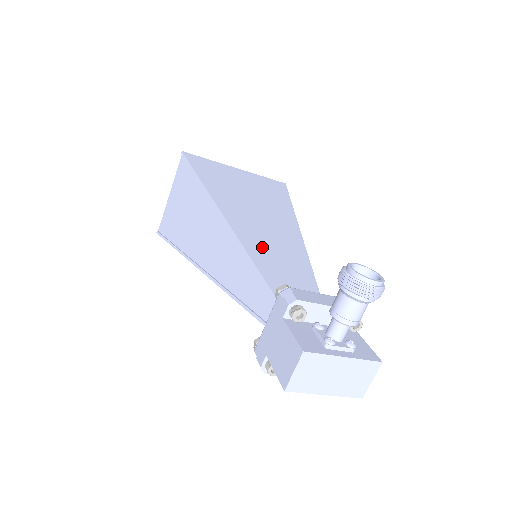
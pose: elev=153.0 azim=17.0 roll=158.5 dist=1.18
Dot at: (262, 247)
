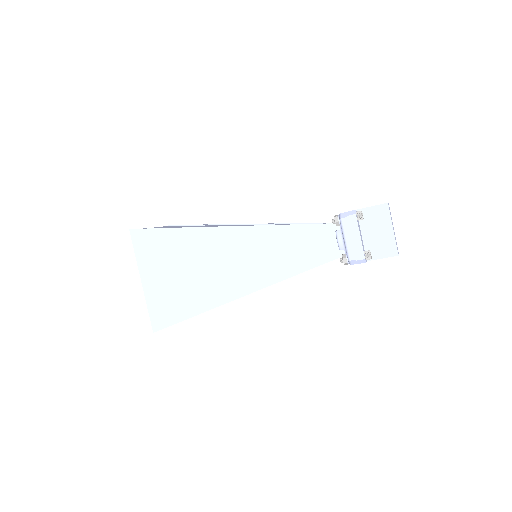
Dot at: occluded
